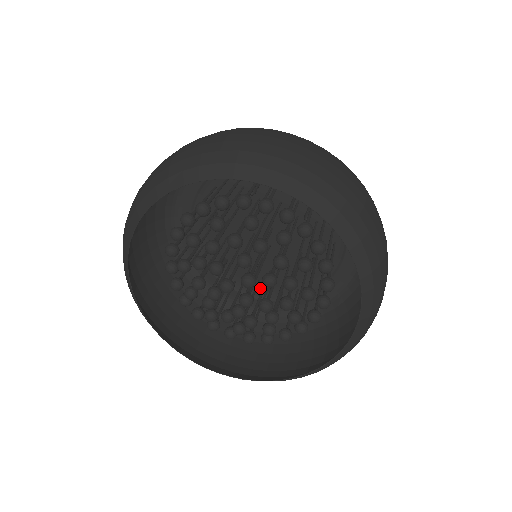
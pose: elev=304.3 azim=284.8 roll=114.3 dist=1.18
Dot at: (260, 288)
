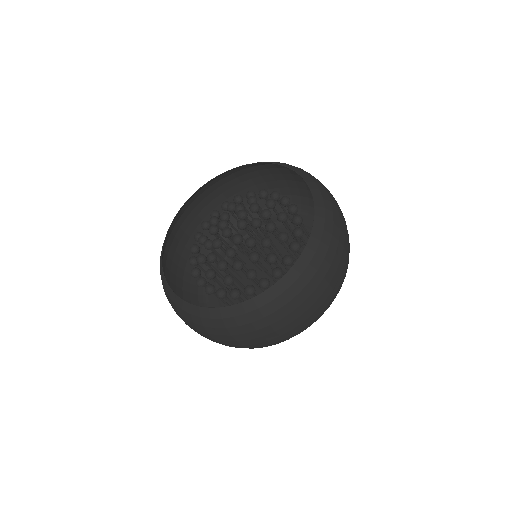
Dot at: occluded
